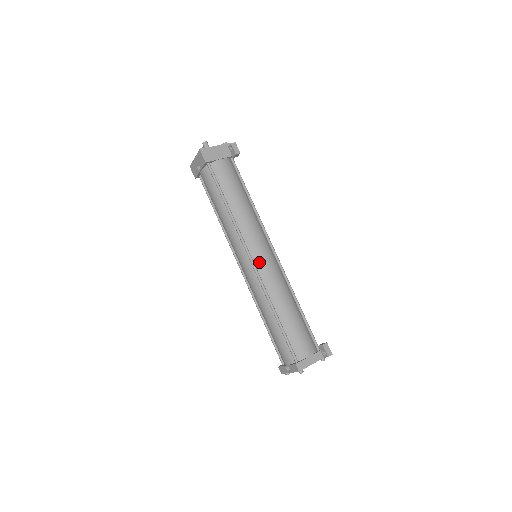
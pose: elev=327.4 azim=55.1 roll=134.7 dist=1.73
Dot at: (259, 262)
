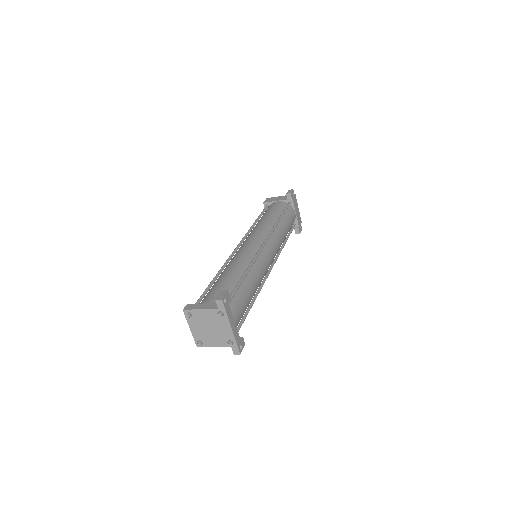
Dot at: (241, 247)
